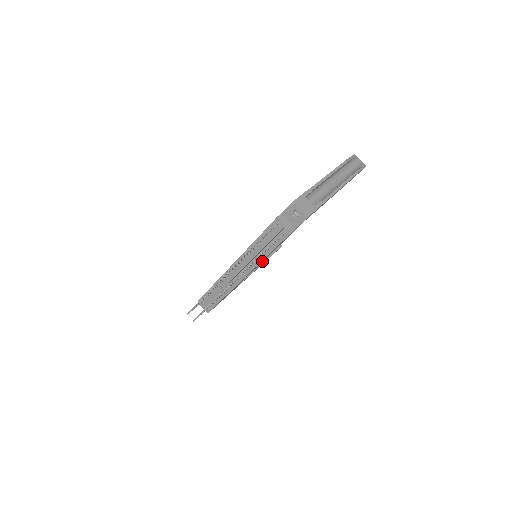
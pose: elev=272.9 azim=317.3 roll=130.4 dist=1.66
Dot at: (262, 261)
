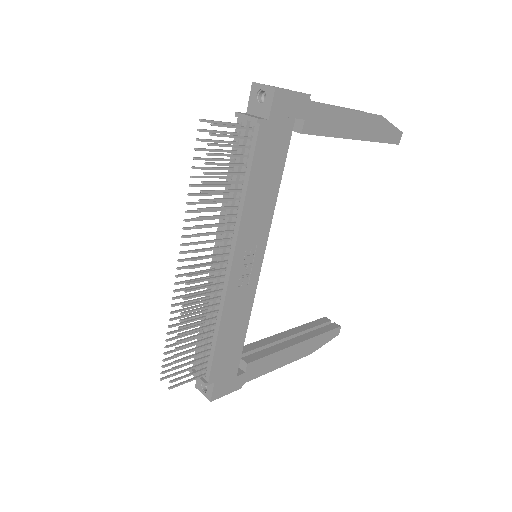
Dot at: (257, 244)
